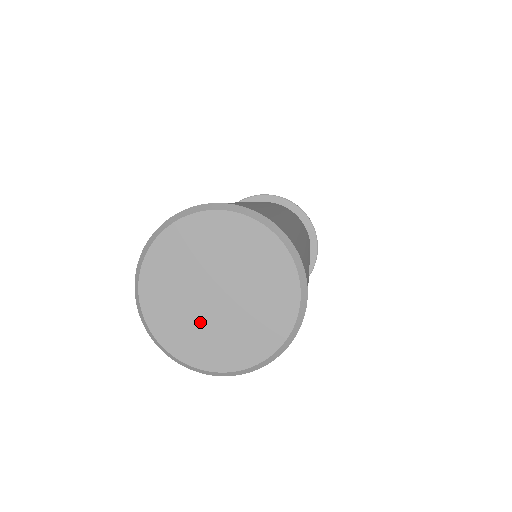
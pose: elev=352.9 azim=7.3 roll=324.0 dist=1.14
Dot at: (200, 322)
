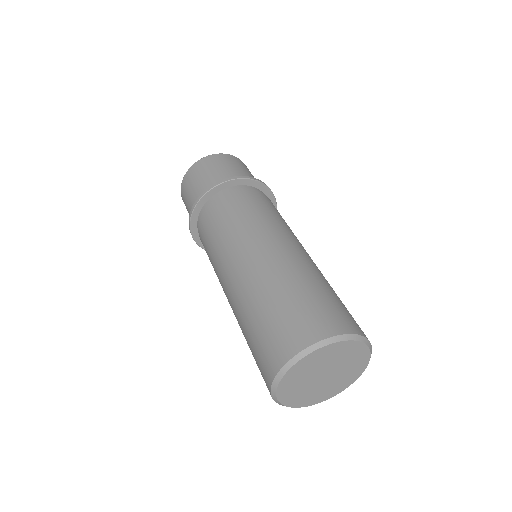
Dot at: (311, 390)
